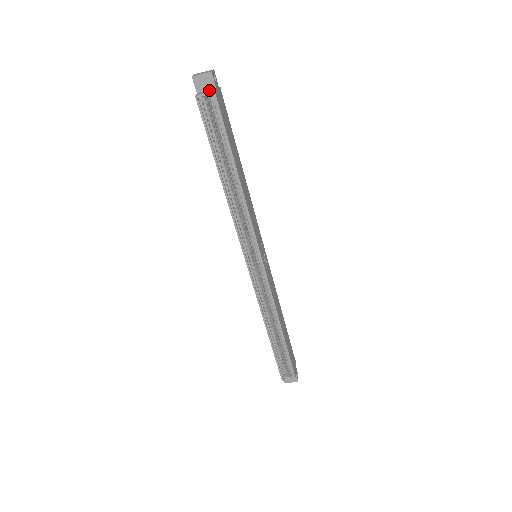
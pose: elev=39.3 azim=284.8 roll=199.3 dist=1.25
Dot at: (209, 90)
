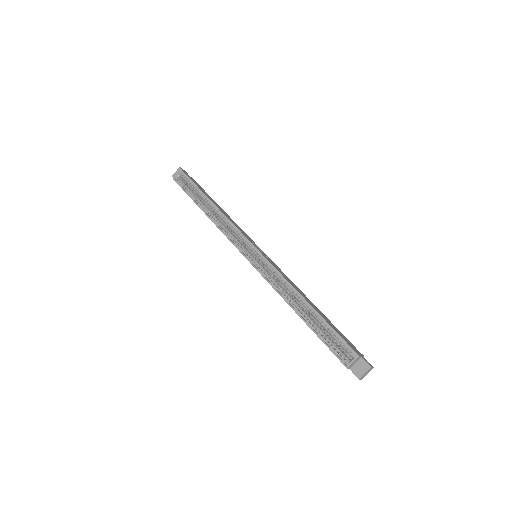
Dot at: occluded
